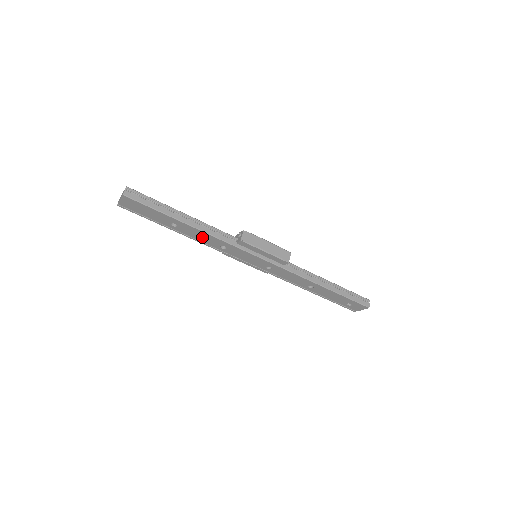
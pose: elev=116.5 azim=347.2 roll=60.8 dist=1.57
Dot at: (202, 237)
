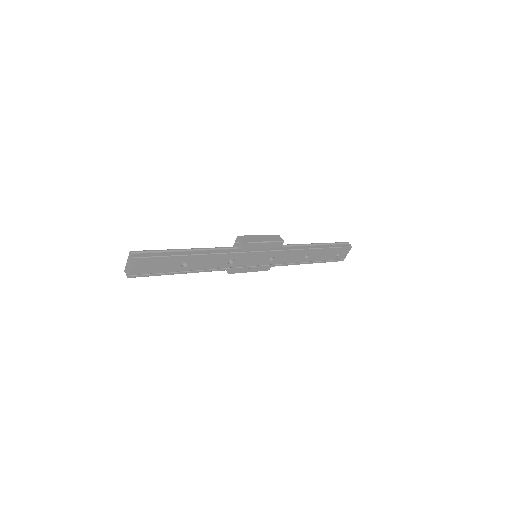
Dot at: (211, 262)
